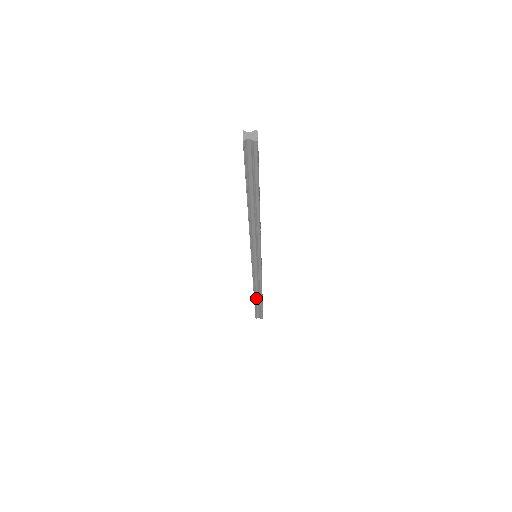
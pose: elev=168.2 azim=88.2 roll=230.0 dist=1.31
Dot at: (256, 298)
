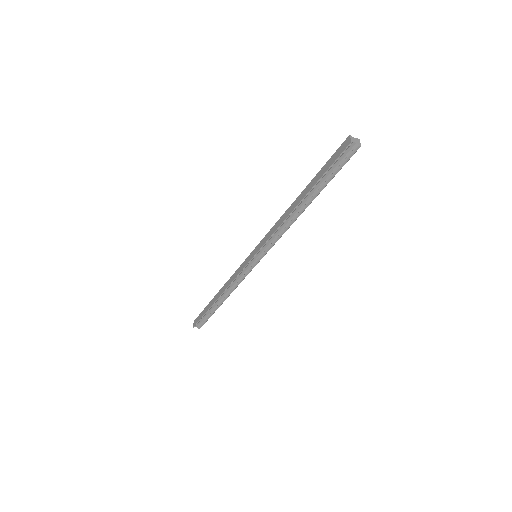
Dot at: (215, 303)
